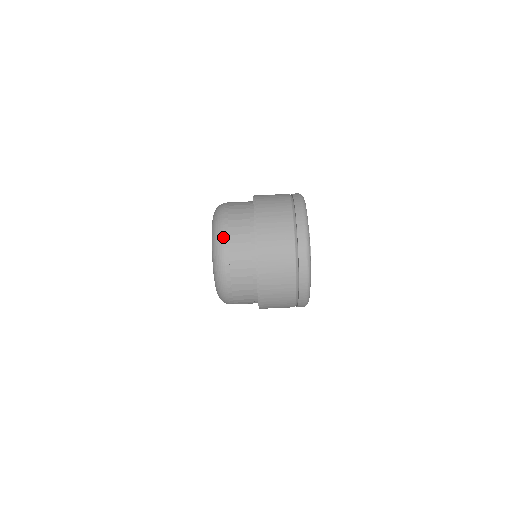
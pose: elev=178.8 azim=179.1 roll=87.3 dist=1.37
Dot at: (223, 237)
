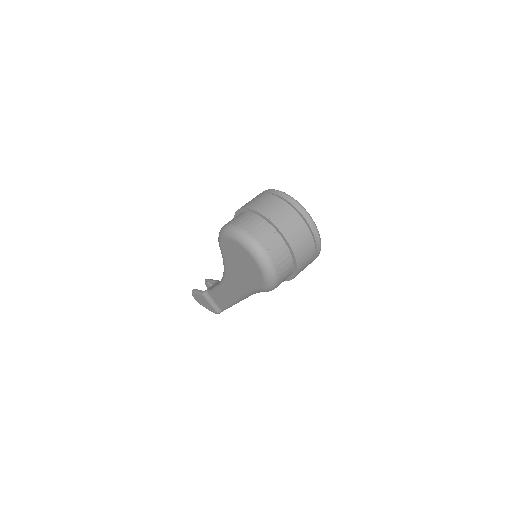
Dot at: (253, 237)
